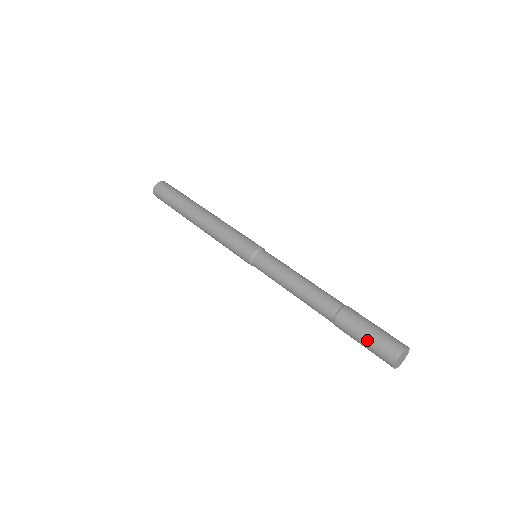
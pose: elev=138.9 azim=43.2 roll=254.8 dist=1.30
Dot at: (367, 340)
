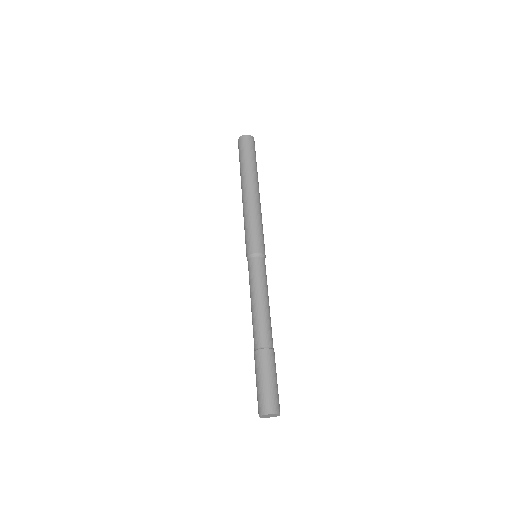
Dot at: (256, 386)
